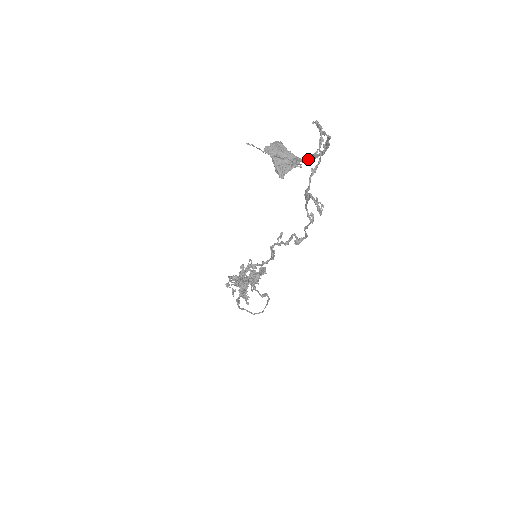
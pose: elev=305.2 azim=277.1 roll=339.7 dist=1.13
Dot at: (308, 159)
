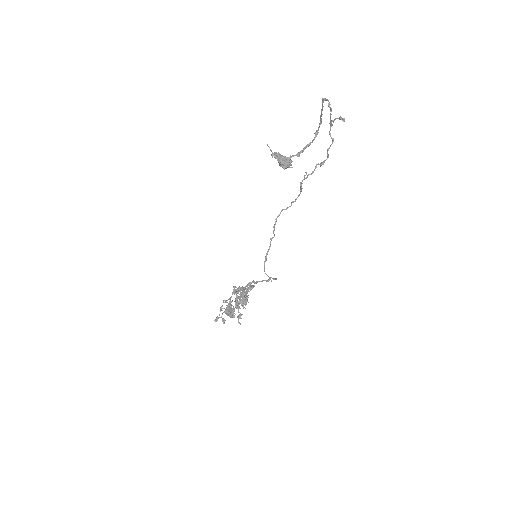
Dot at: (302, 151)
